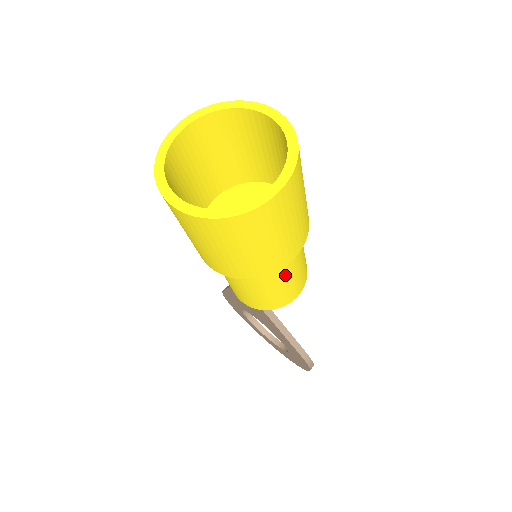
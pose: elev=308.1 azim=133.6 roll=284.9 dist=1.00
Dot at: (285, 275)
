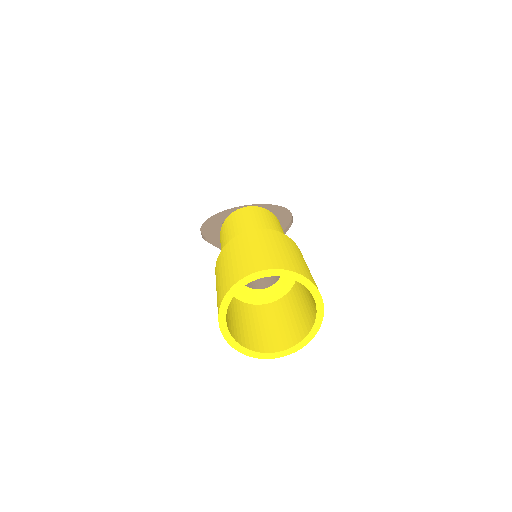
Dot at: occluded
